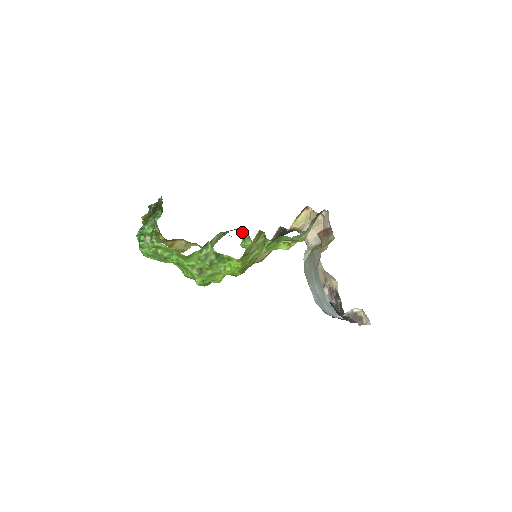
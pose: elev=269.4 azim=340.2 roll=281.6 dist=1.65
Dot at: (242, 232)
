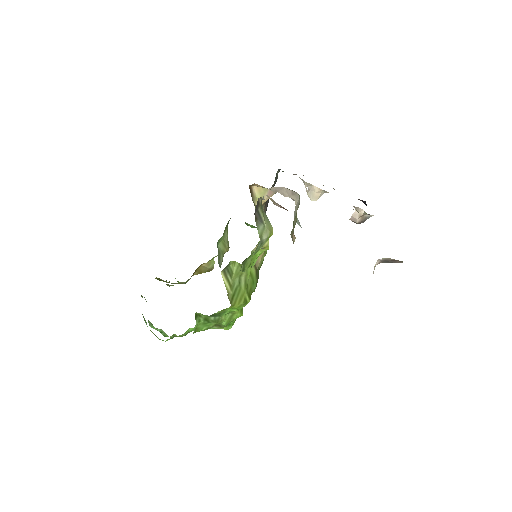
Dot at: occluded
